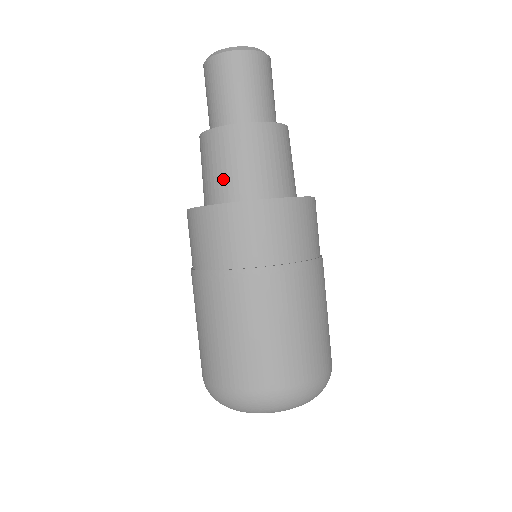
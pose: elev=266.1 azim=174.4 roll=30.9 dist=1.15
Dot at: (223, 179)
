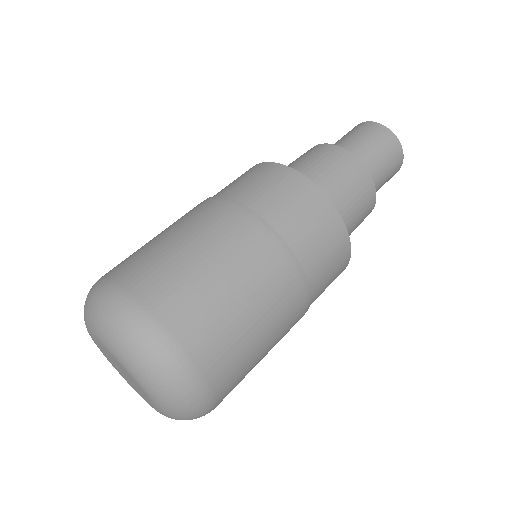
Dot at: occluded
